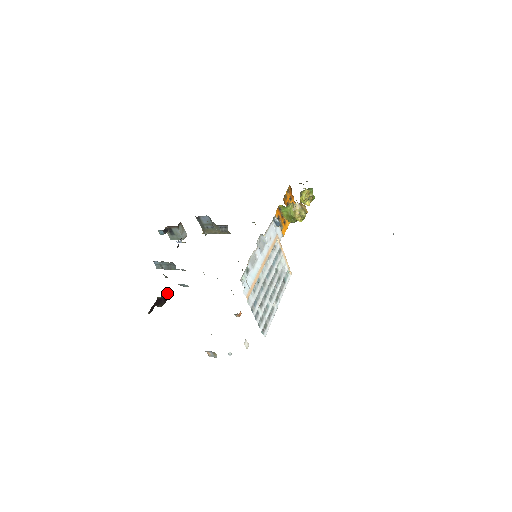
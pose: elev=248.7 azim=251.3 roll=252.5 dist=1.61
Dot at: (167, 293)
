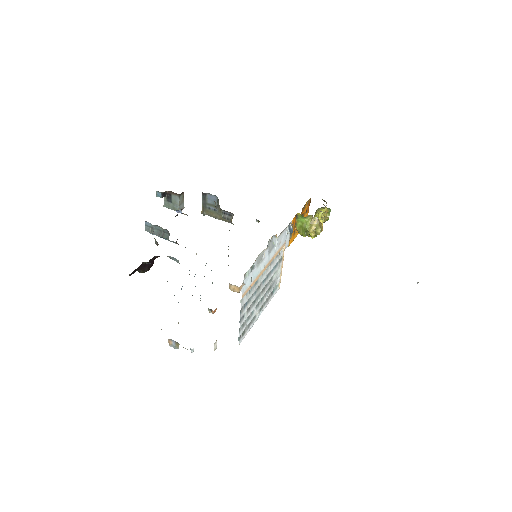
Dot at: (153, 261)
